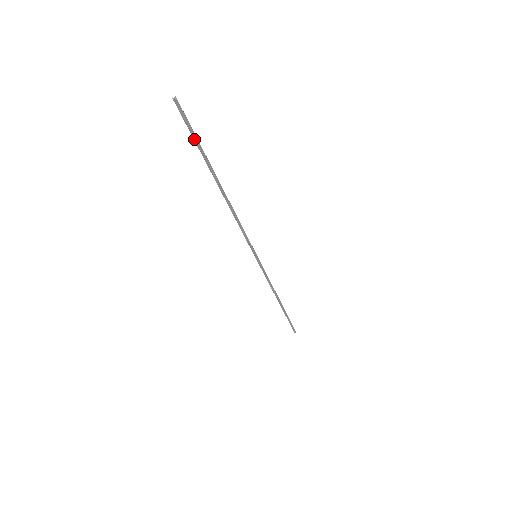
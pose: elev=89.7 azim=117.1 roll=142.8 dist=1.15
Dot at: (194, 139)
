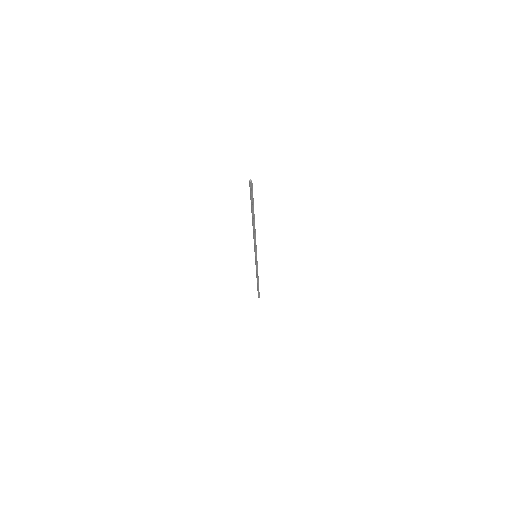
Dot at: (252, 199)
